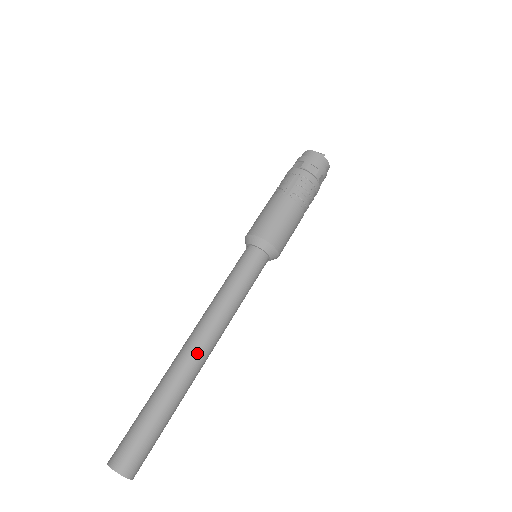
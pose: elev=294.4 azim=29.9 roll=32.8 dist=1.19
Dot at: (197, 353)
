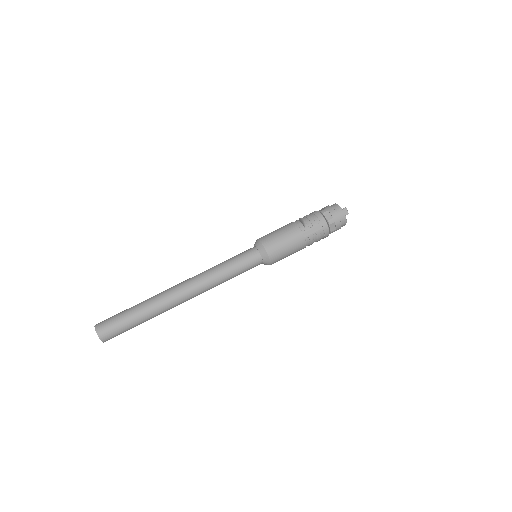
Dot at: (183, 300)
